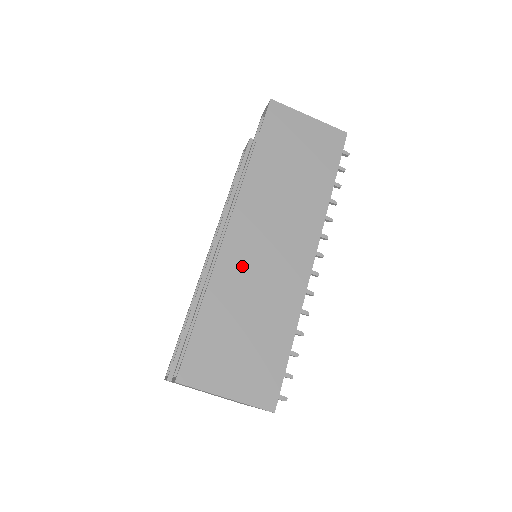
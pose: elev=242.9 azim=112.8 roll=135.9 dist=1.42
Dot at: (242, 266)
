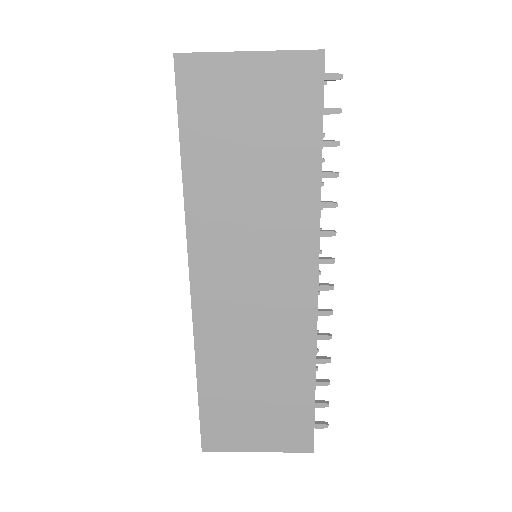
Dot at: (226, 325)
